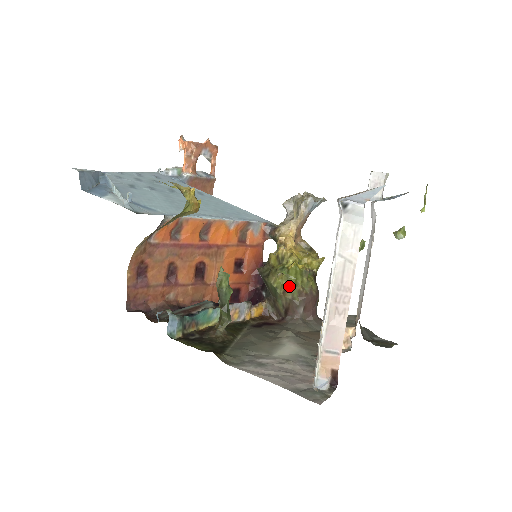
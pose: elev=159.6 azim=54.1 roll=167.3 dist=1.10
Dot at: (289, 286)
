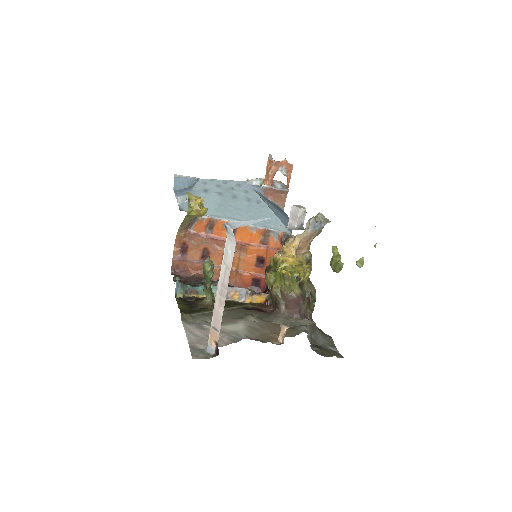
Dot at: (275, 285)
